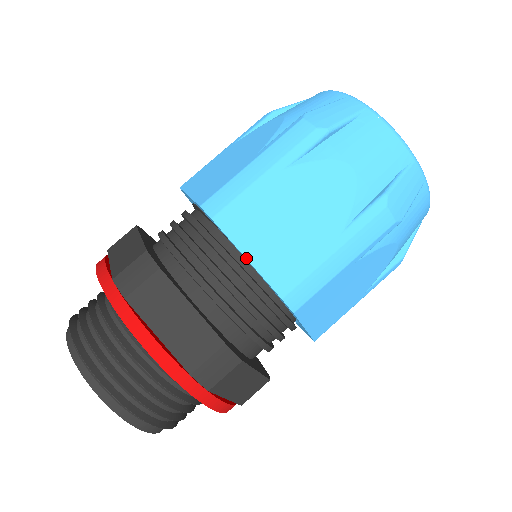
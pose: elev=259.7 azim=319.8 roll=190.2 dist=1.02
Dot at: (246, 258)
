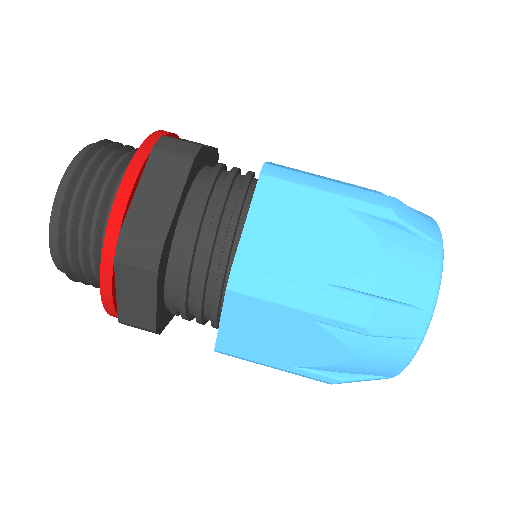
Dot at: (247, 218)
